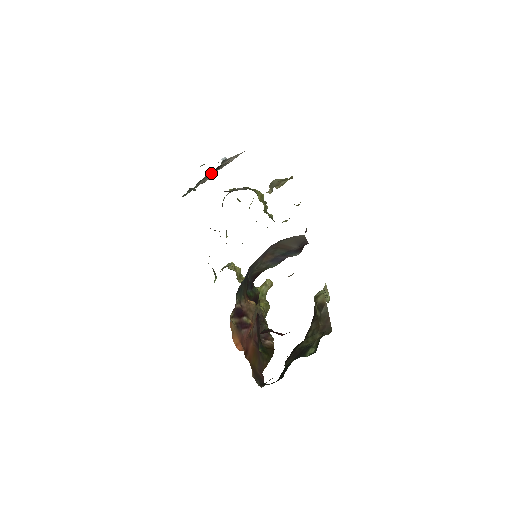
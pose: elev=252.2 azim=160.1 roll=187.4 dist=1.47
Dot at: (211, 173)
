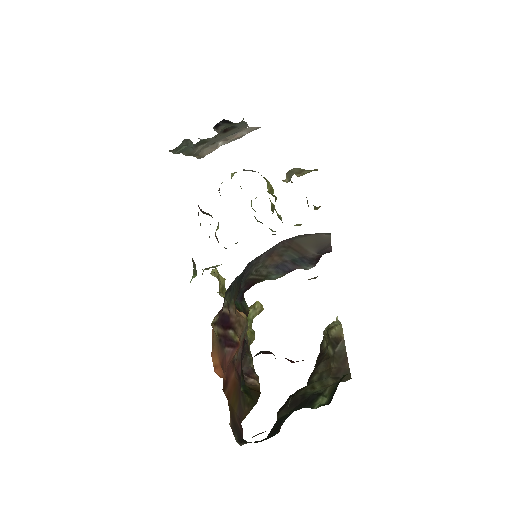
Dot at: (218, 127)
